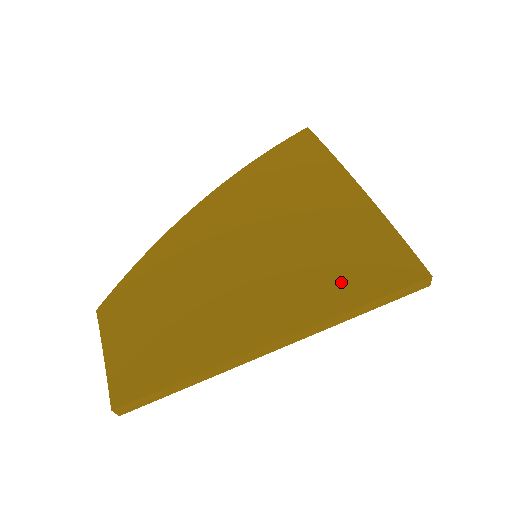
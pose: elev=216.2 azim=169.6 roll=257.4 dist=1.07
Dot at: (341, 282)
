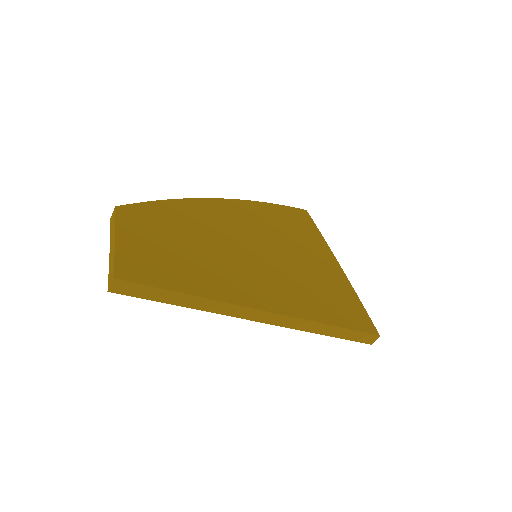
Dot at: (320, 304)
